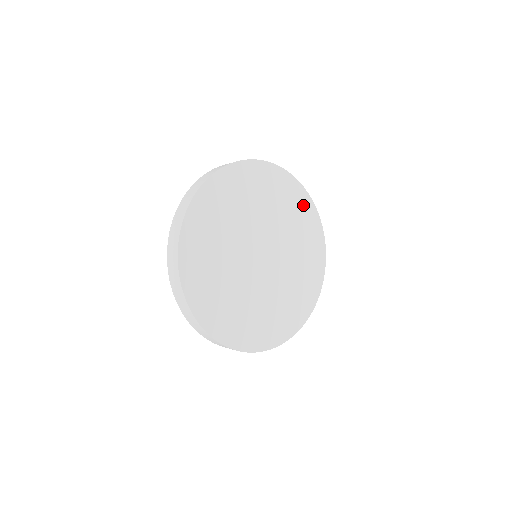
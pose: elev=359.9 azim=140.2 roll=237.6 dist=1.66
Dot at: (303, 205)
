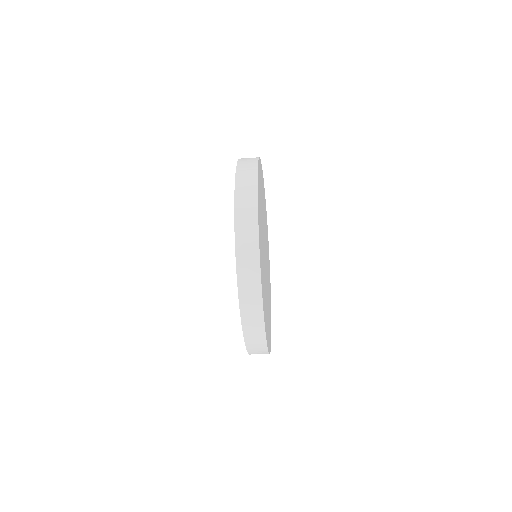
Dot at: occluded
